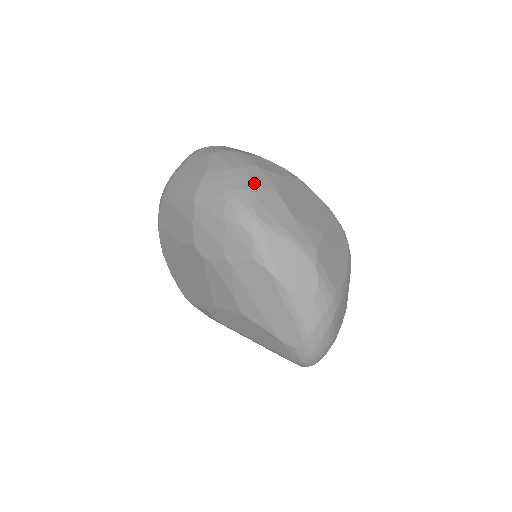
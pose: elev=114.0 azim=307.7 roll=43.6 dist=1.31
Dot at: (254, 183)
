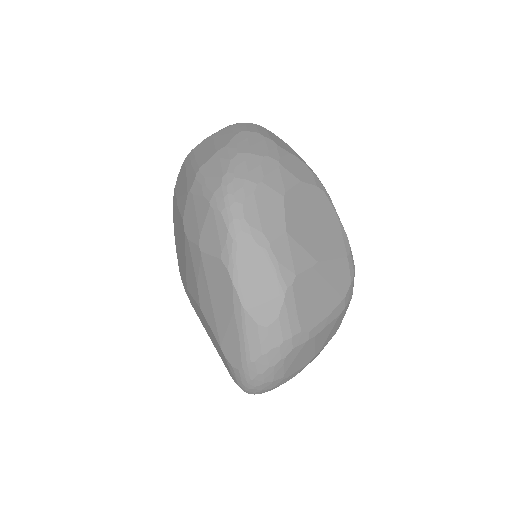
Dot at: (261, 177)
